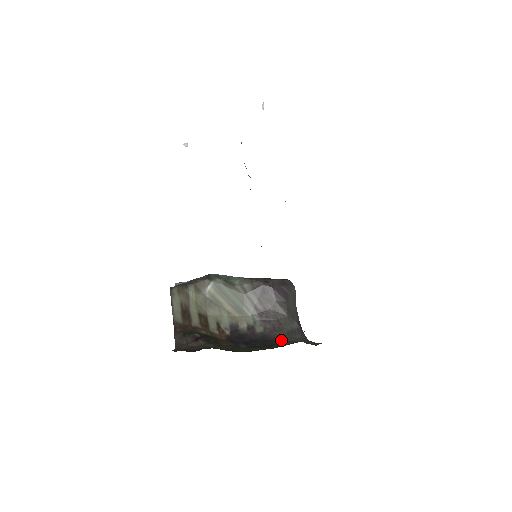
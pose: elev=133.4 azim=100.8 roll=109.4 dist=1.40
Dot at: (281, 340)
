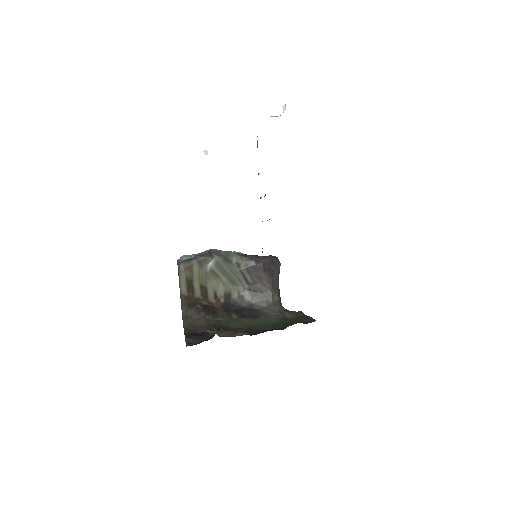
Dot at: (264, 312)
